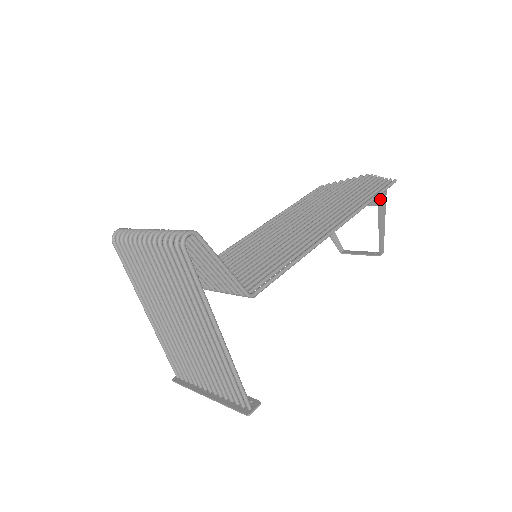
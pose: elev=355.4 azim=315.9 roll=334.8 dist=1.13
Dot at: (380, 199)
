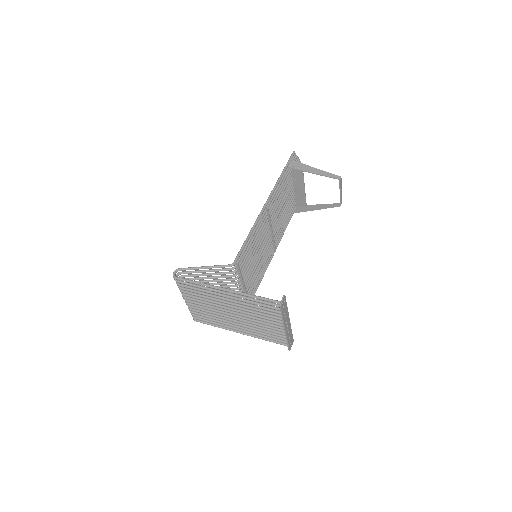
Dot at: (292, 166)
